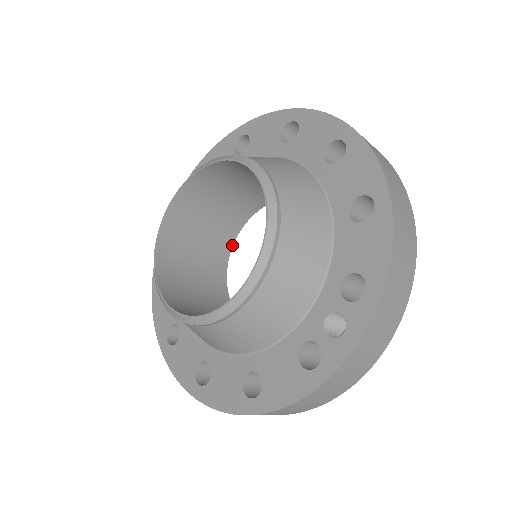
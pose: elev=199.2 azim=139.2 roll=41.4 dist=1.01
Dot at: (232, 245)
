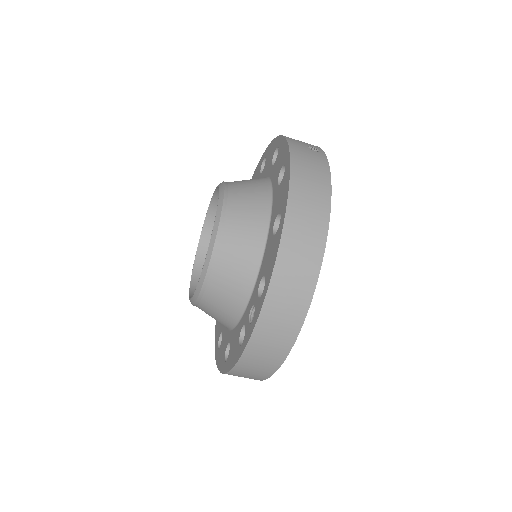
Dot at: occluded
